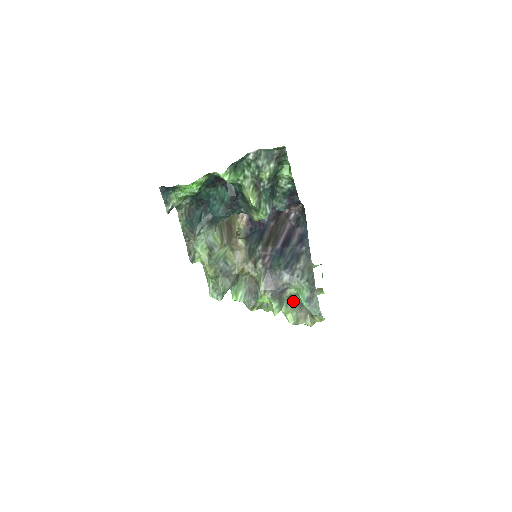
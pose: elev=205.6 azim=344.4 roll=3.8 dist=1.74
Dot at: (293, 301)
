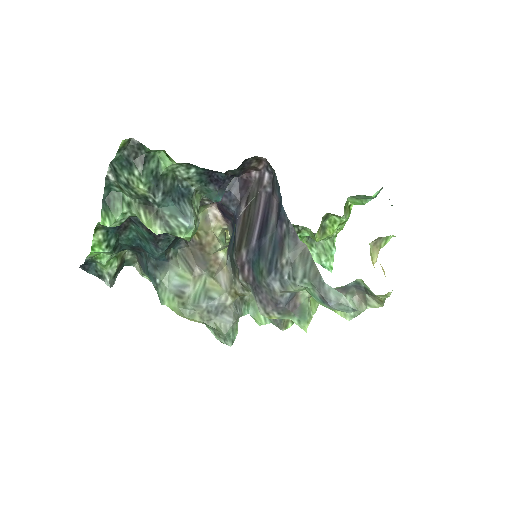
Dot at: occluded
